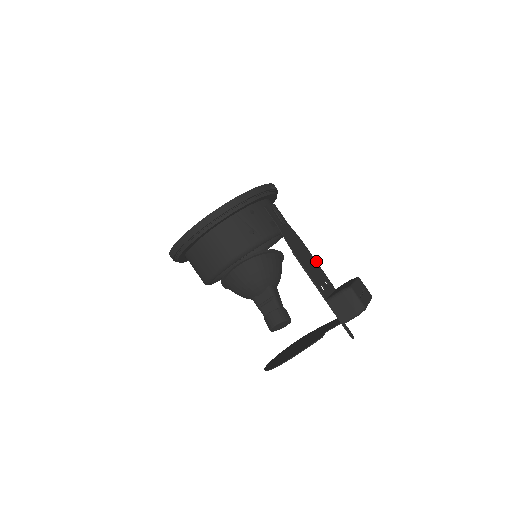
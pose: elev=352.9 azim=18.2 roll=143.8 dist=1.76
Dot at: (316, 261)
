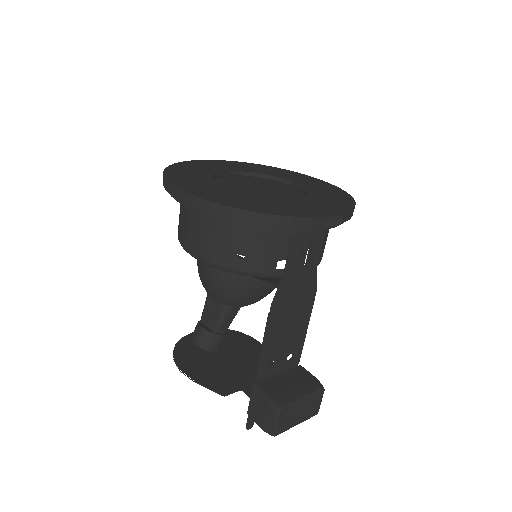
Dot at: occluded
